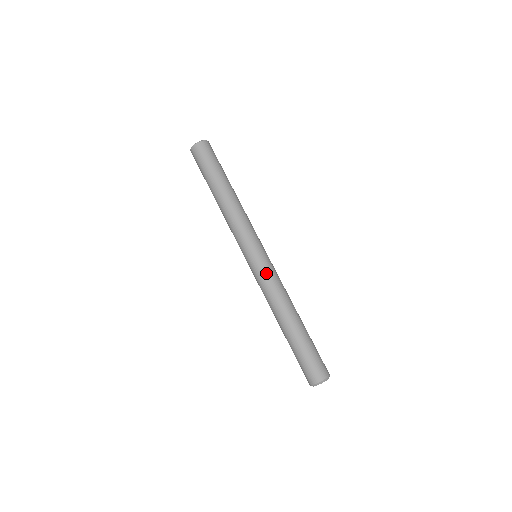
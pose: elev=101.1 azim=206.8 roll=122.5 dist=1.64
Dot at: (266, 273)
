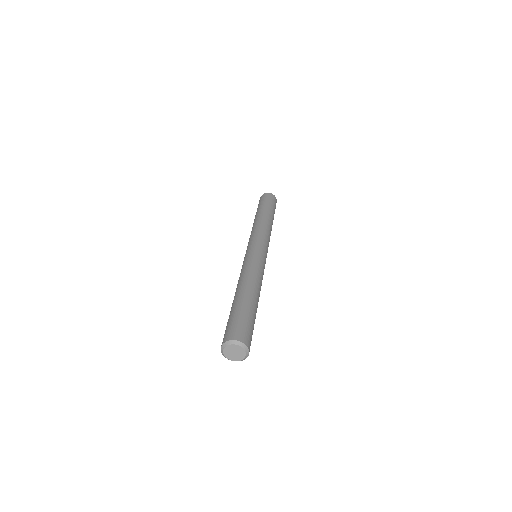
Dot at: (260, 261)
